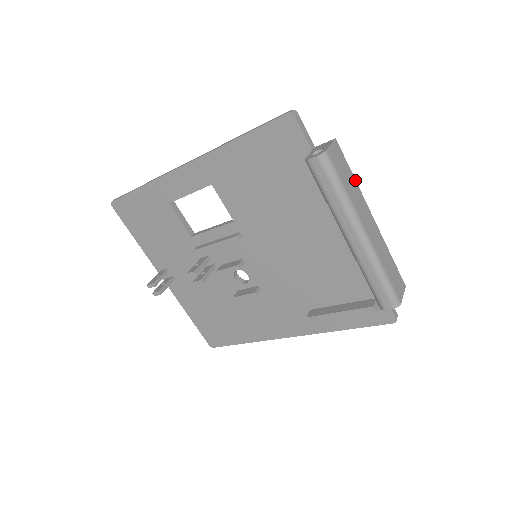
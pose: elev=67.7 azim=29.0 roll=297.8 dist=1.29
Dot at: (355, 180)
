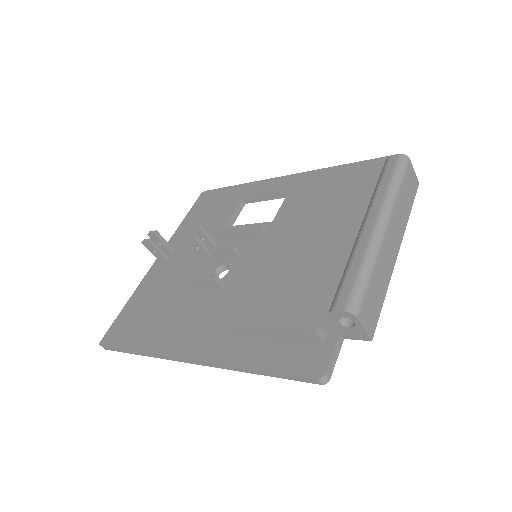
Dot at: occluded
